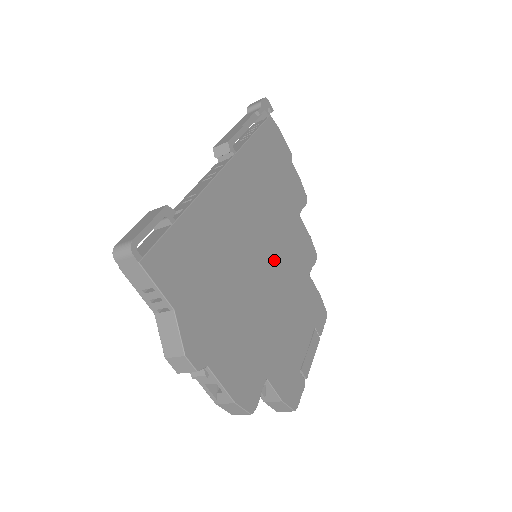
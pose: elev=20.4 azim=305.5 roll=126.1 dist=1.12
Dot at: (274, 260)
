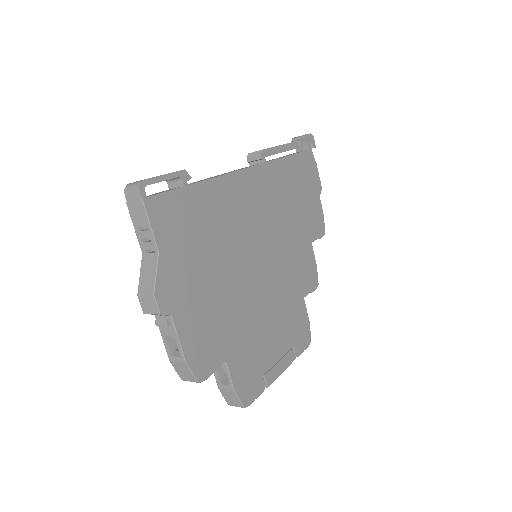
Dot at: (271, 266)
